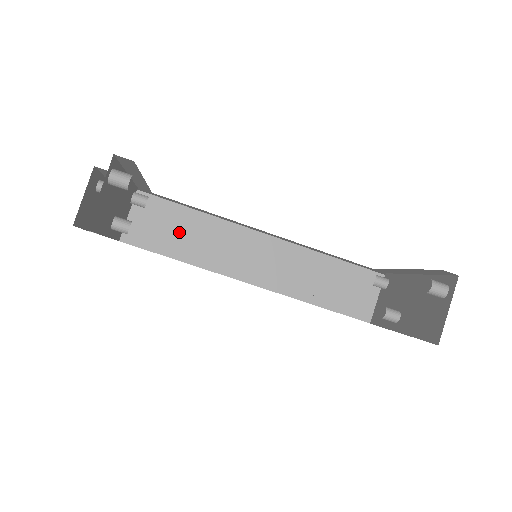
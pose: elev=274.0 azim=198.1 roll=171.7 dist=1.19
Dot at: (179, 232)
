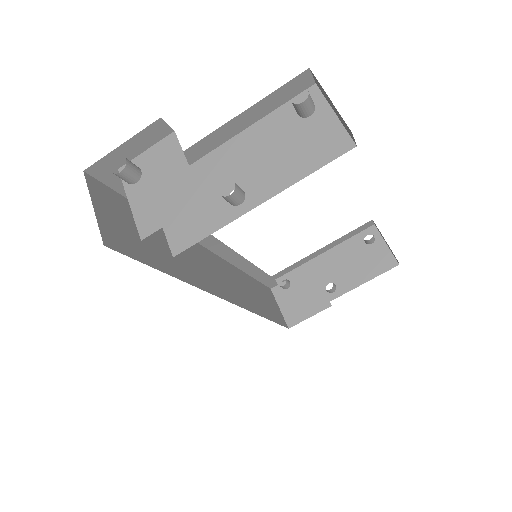
Dot at: occluded
